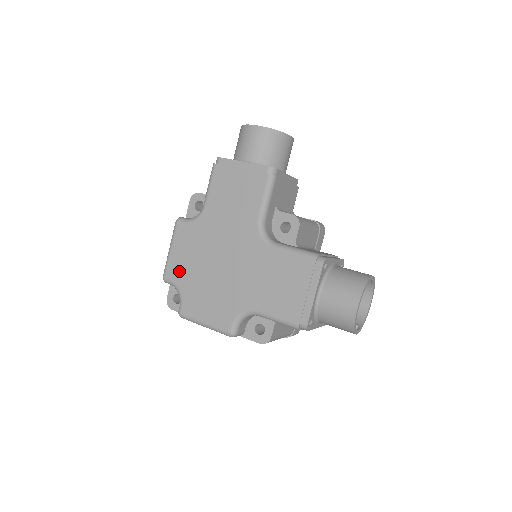
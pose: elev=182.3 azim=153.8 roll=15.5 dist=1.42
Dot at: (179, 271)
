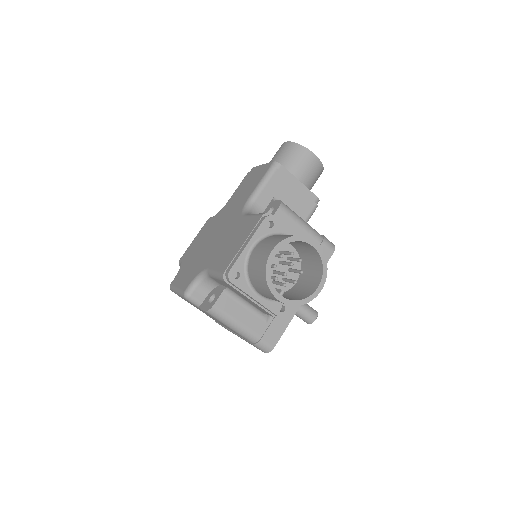
Dot at: (189, 252)
